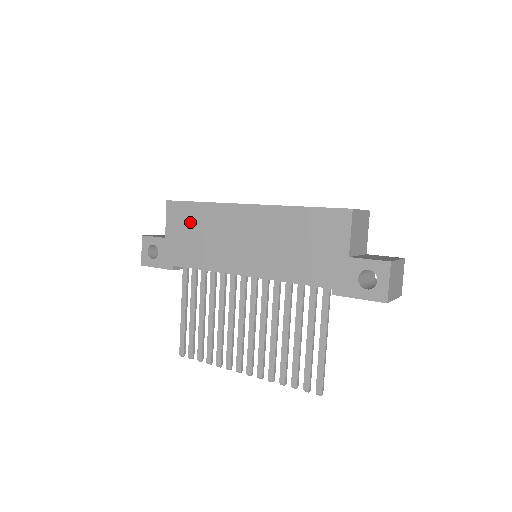
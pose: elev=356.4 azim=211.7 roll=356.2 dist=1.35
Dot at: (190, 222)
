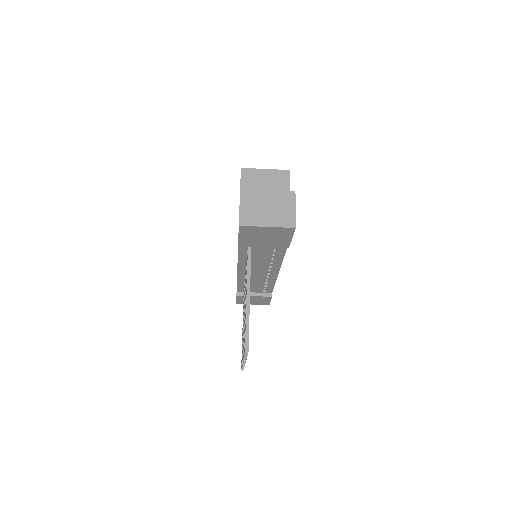
Dot at: occluded
